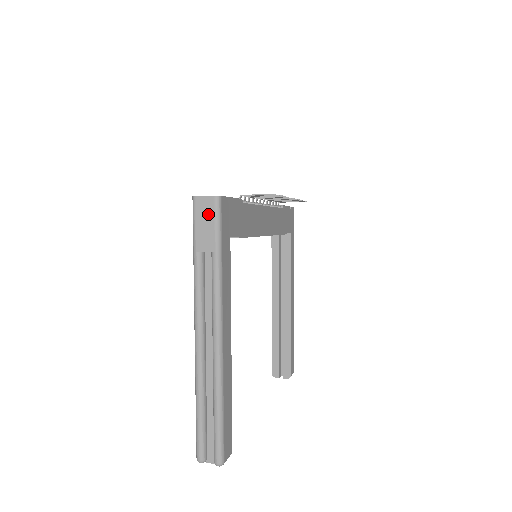
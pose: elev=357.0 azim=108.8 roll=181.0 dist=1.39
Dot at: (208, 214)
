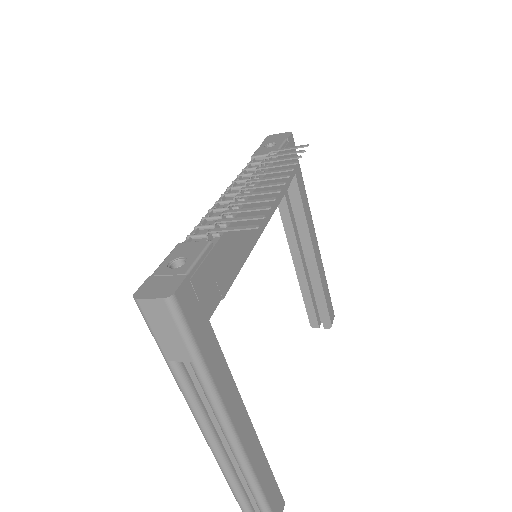
Dot at: (164, 320)
